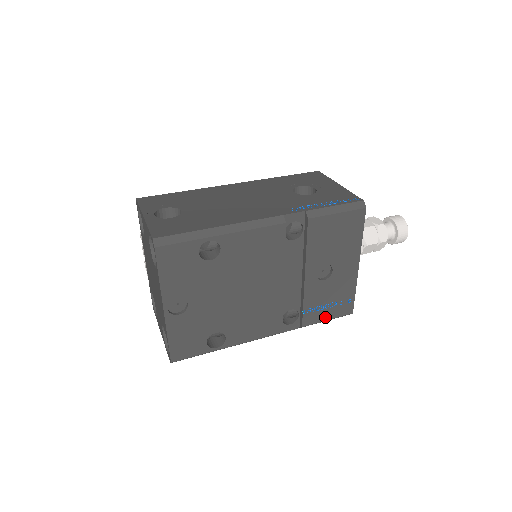
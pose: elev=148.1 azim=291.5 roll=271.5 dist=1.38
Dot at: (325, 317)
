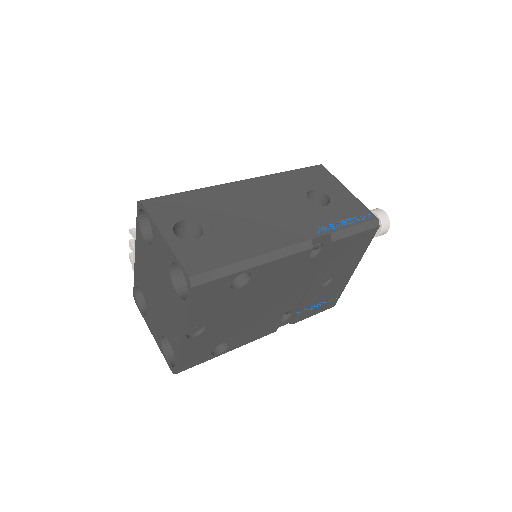
Dot at: (313, 313)
